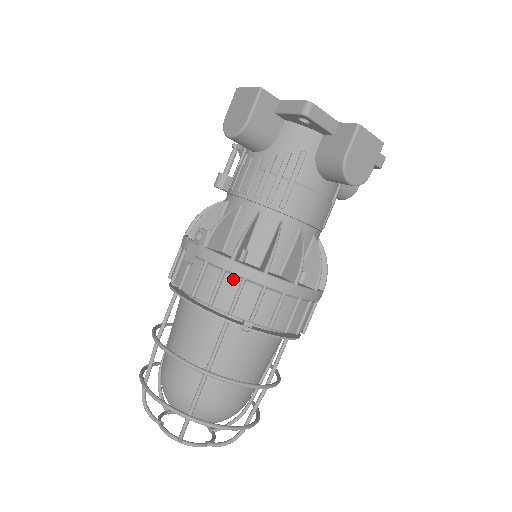
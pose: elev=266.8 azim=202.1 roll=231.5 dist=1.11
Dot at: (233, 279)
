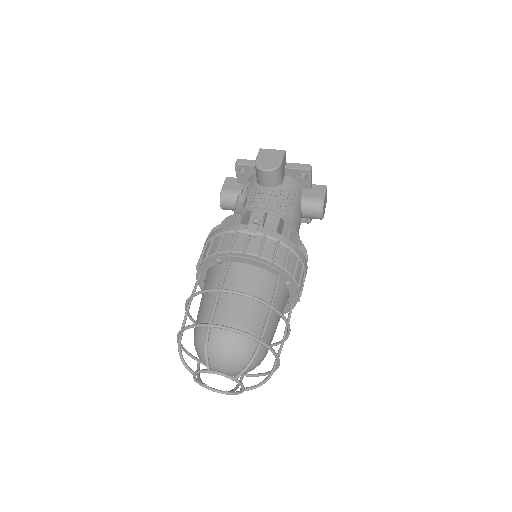
Dot at: (284, 248)
